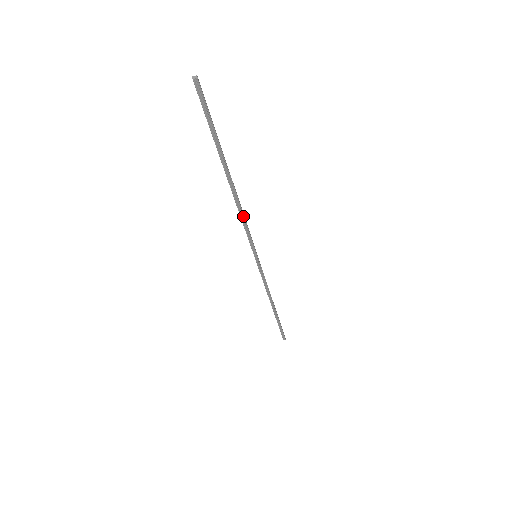
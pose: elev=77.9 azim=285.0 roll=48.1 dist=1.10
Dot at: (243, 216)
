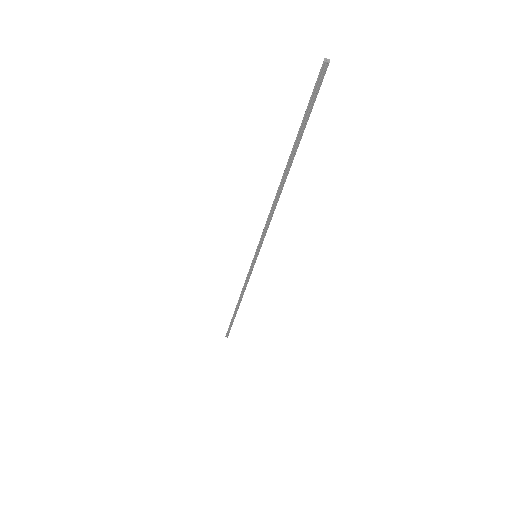
Dot at: (272, 216)
